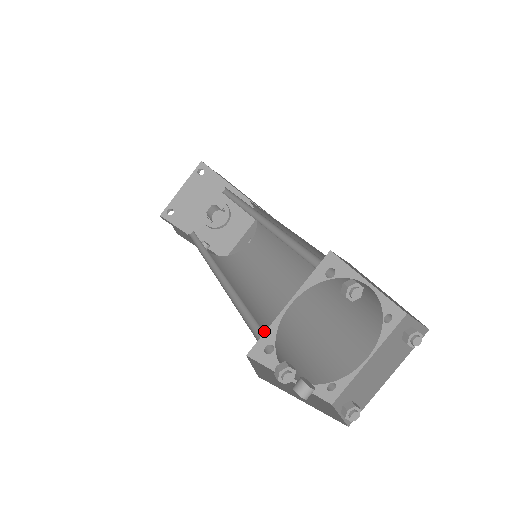
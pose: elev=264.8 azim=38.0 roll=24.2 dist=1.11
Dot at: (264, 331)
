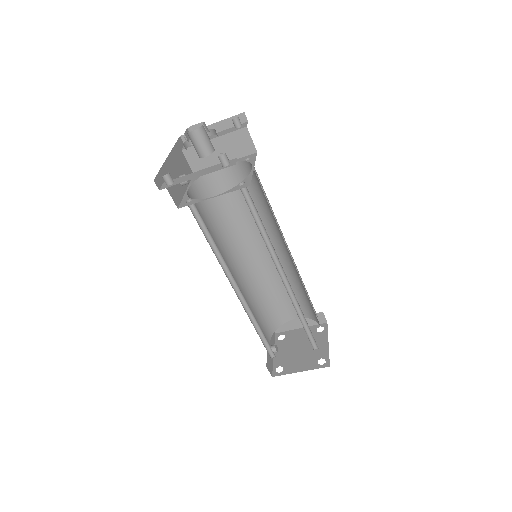
Dot at: (252, 307)
